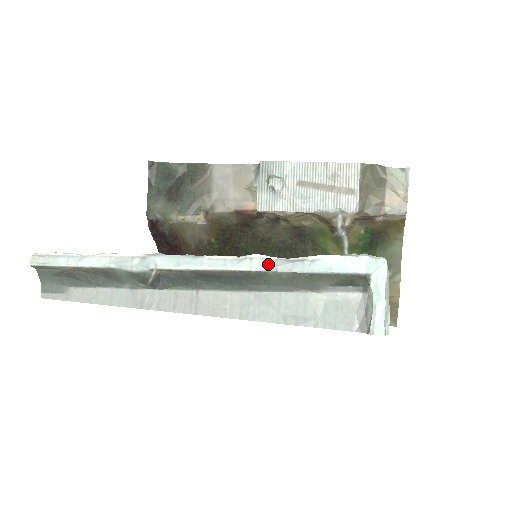
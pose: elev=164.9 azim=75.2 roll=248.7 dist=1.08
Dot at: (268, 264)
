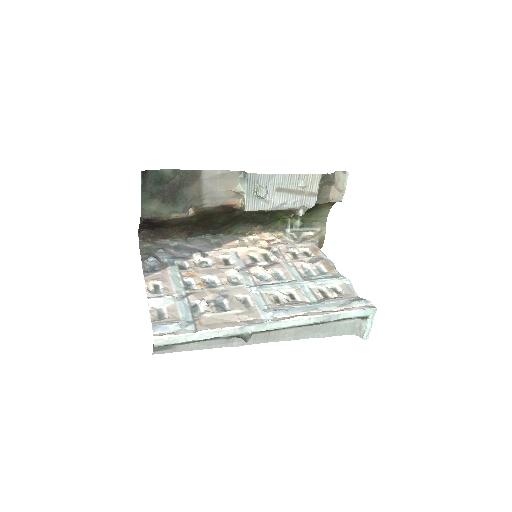
Dot at: (319, 320)
